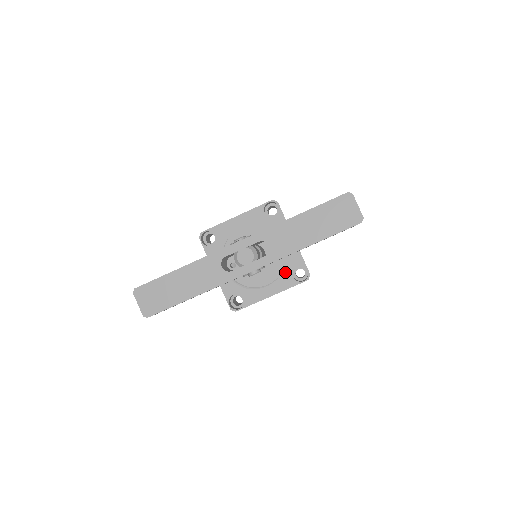
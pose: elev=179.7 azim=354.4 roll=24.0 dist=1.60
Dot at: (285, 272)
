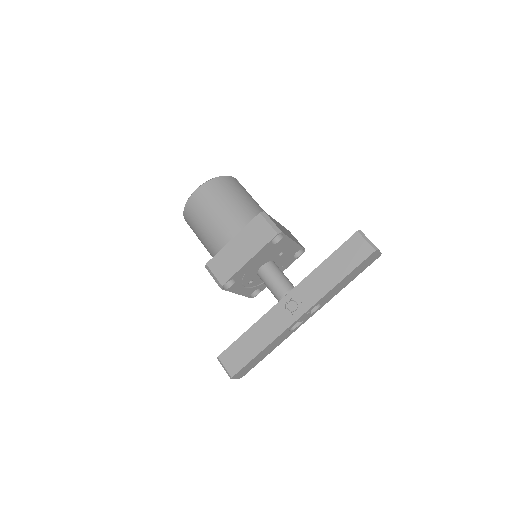
Dot at: (288, 260)
